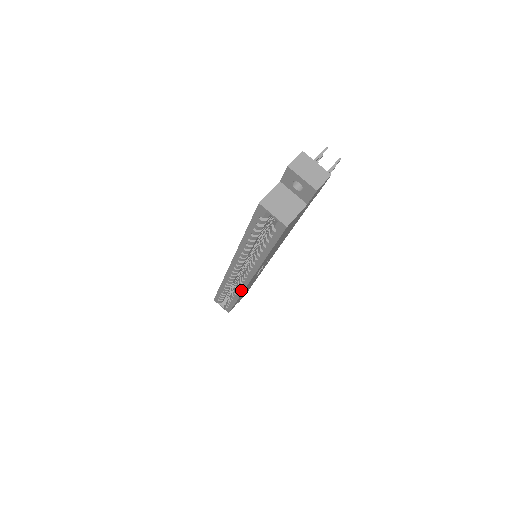
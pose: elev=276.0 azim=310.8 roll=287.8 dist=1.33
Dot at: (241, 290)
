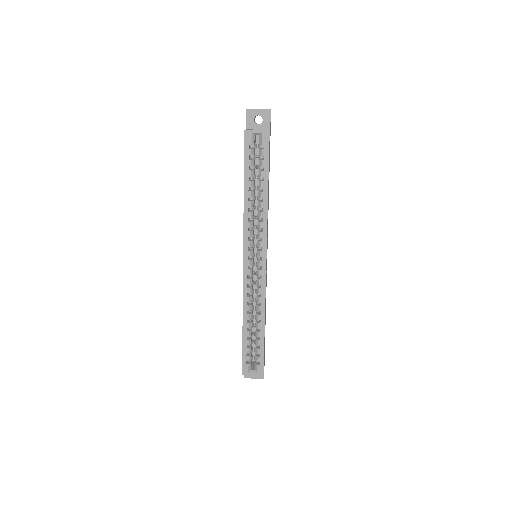
Dot at: (263, 292)
